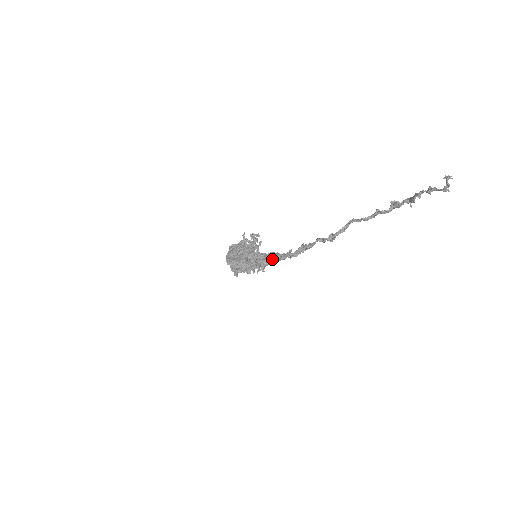
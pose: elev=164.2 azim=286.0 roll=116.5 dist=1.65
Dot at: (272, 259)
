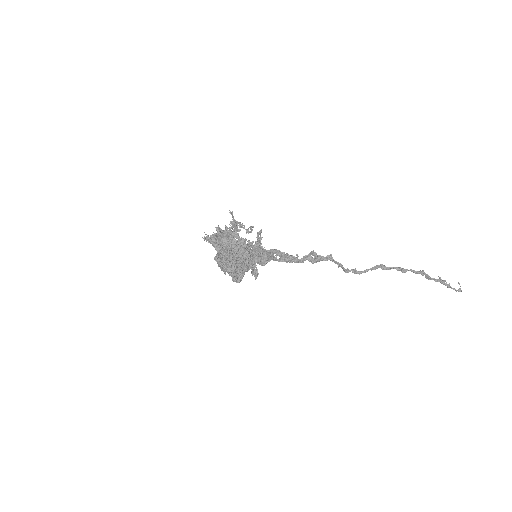
Dot at: (275, 260)
